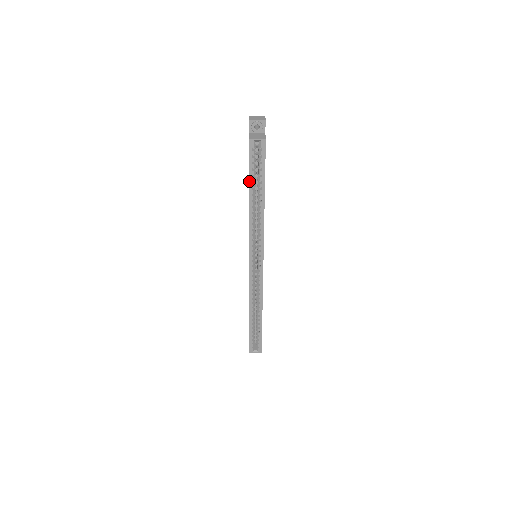
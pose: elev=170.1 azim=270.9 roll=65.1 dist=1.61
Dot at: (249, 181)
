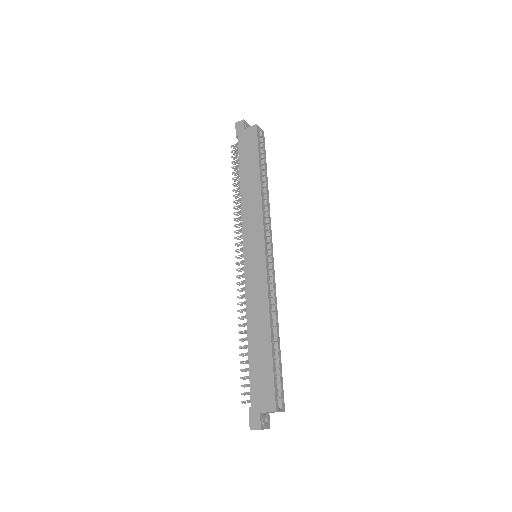
Dot at: (259, 159)
